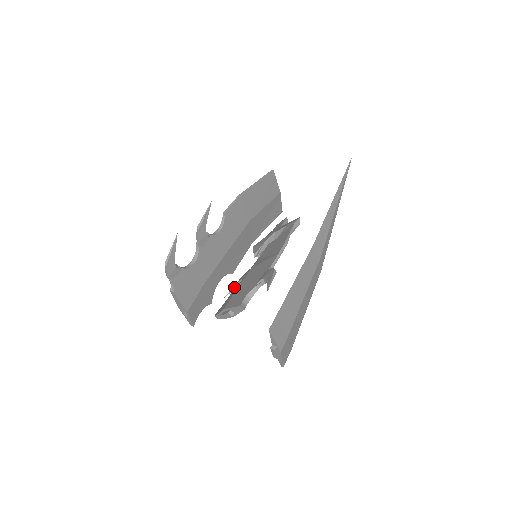
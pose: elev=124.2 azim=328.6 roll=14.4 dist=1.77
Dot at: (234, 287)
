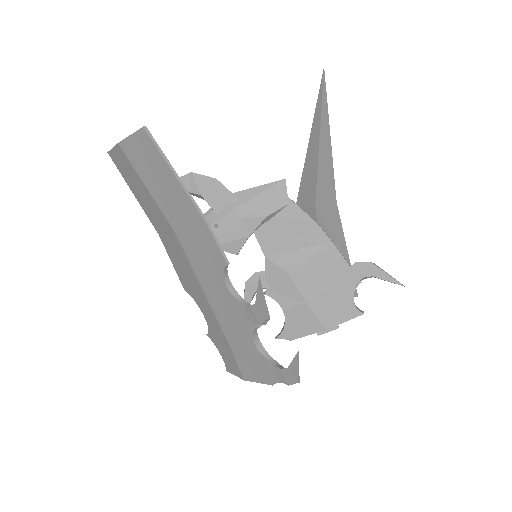
Dot at: occluded
